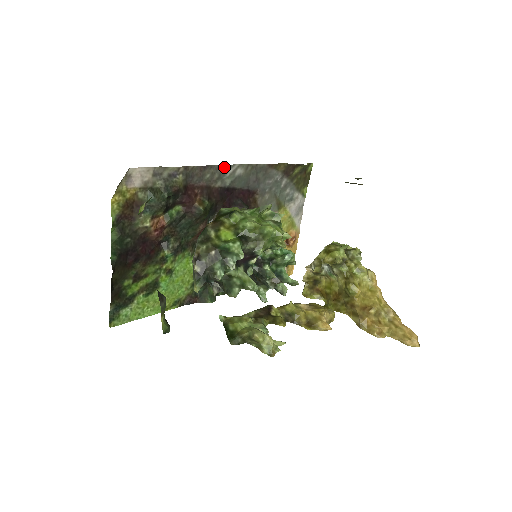
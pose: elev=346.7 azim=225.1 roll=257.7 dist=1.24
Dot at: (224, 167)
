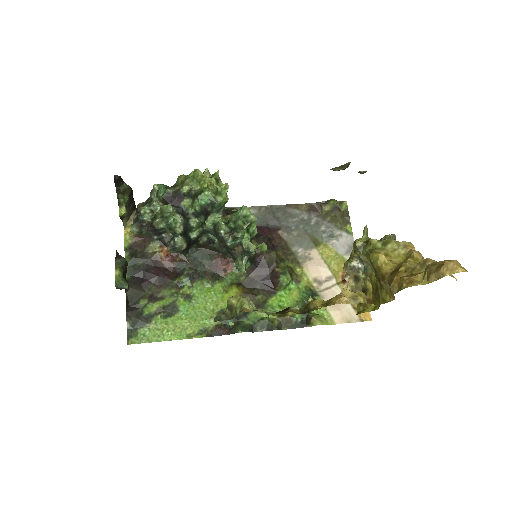
Dot at: occluded
